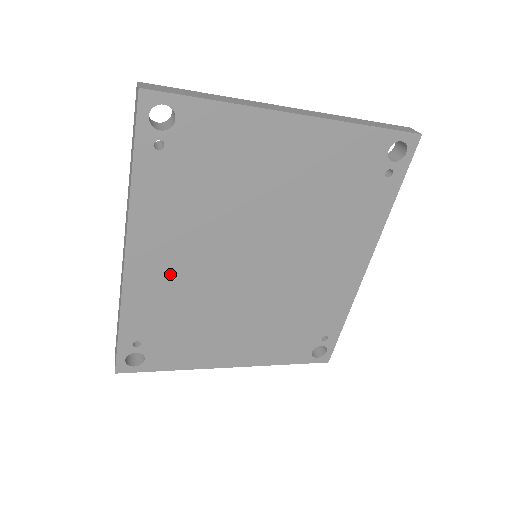
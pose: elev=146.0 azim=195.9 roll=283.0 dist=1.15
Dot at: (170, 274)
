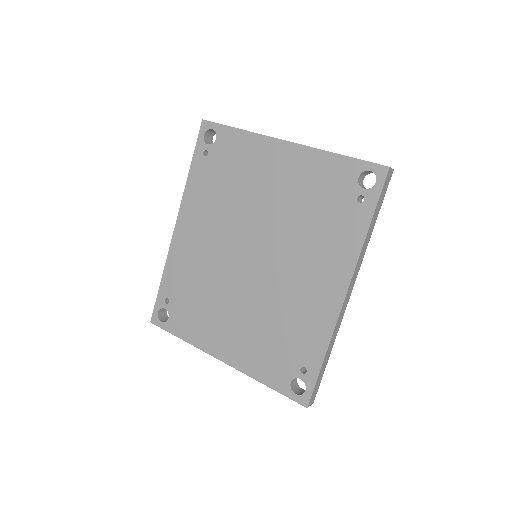
Dot at: (196, 247)
